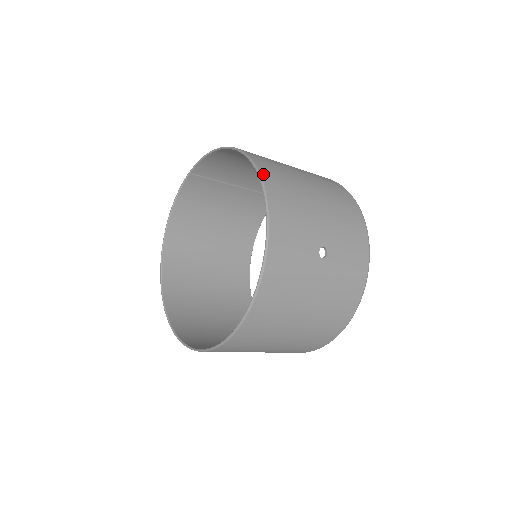
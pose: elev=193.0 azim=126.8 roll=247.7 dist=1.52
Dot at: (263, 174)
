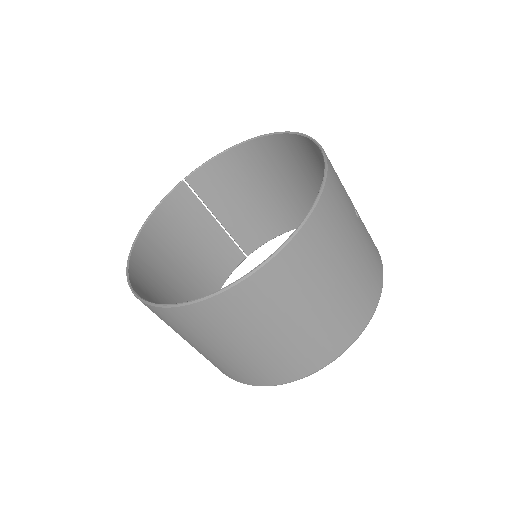
Dot at: occluded
